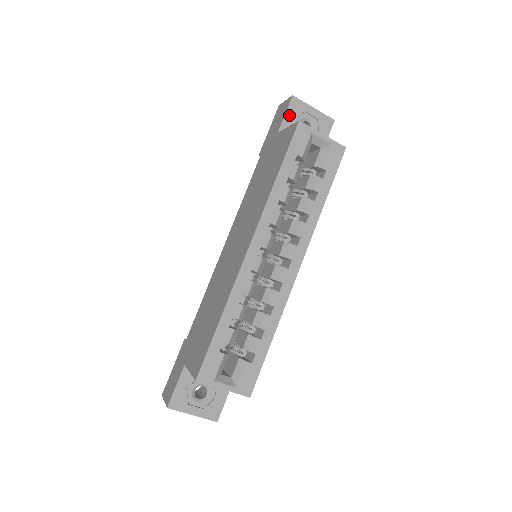
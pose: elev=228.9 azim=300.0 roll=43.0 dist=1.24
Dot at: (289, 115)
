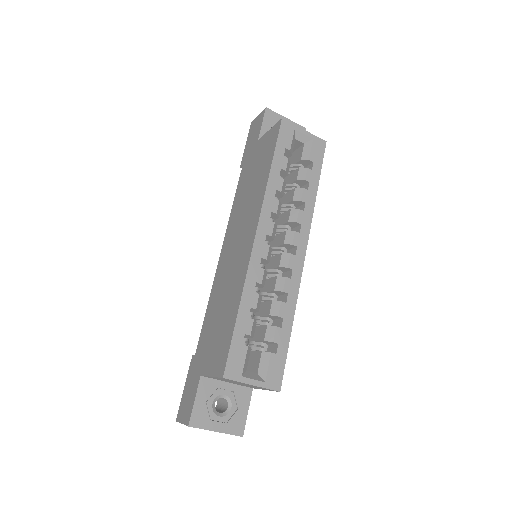
Dot at: (266, 124)
